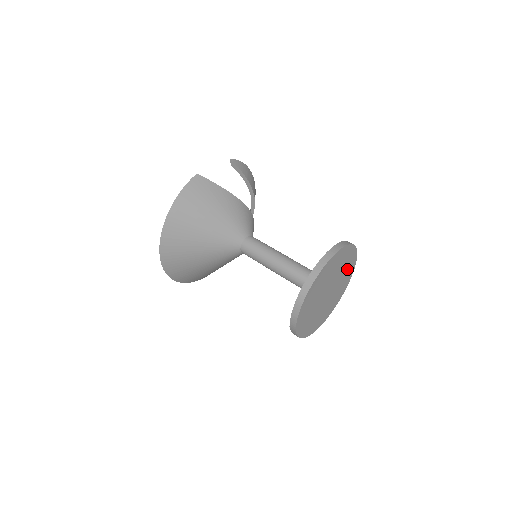
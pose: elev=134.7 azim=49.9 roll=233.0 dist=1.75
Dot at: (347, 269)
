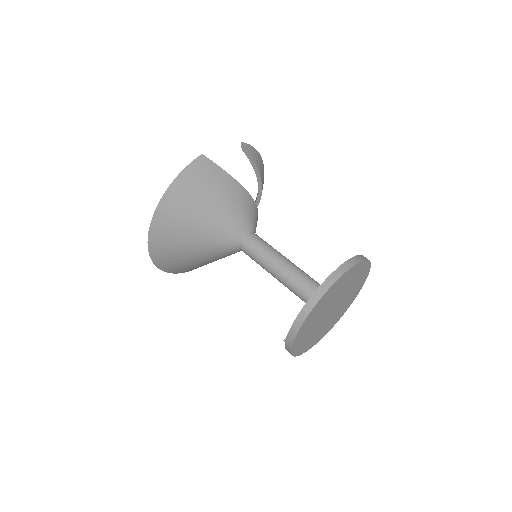
Dot at: (356, 285)
